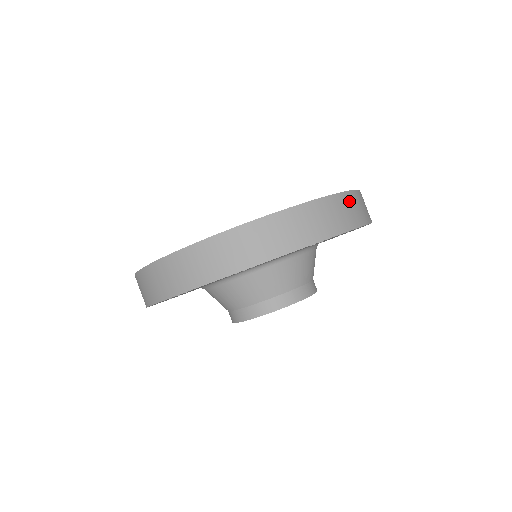
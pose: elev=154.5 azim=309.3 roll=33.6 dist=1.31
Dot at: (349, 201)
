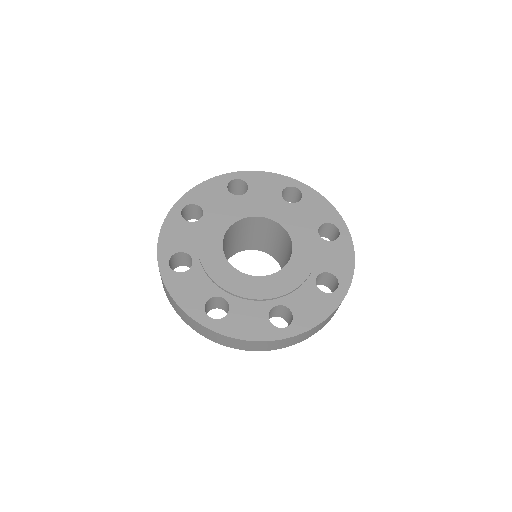
Dot at: occluded
